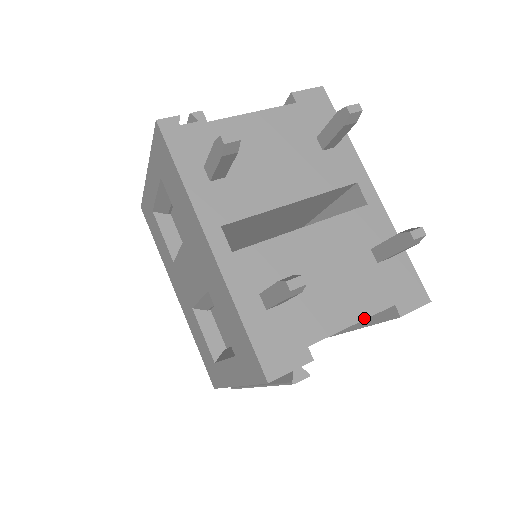
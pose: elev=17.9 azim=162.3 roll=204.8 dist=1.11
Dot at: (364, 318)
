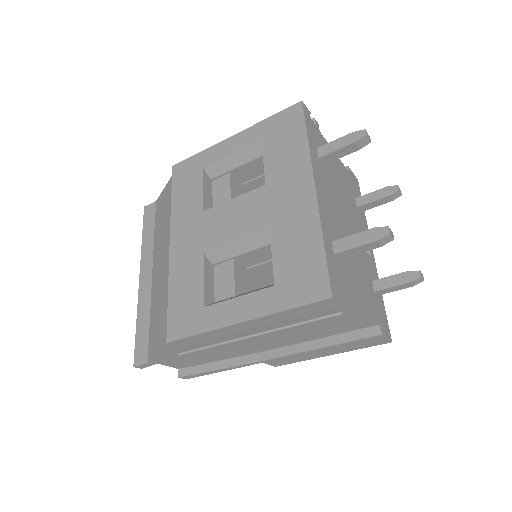
Dot at: (369, 315)
